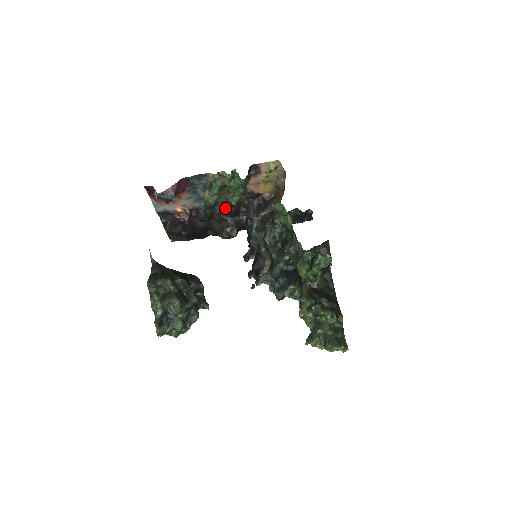
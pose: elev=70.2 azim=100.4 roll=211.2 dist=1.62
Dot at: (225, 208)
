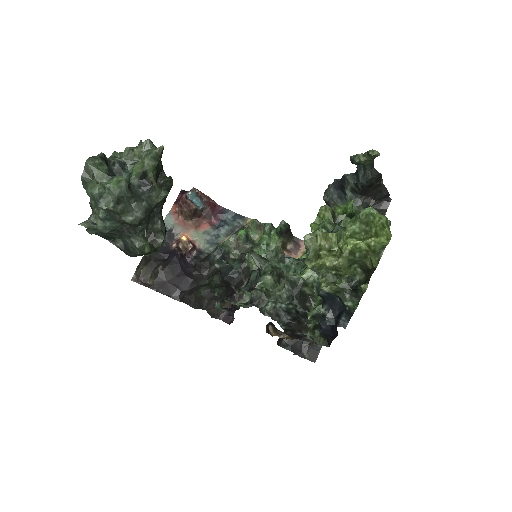
Dot at: (232, 265)
